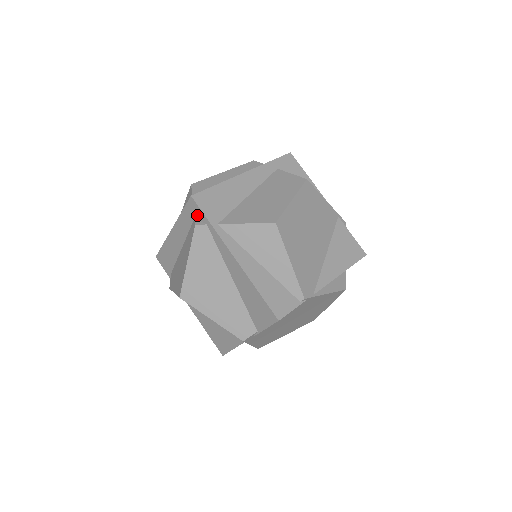
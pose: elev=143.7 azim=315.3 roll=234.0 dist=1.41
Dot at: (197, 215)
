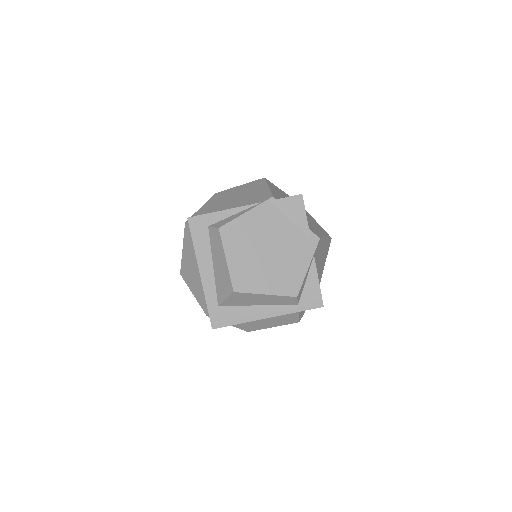
Dot at: occluded
